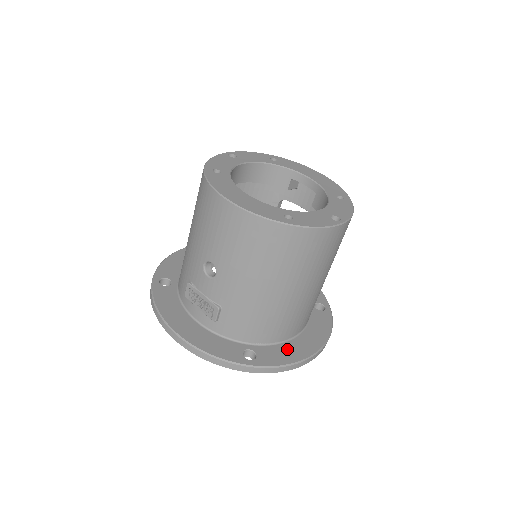
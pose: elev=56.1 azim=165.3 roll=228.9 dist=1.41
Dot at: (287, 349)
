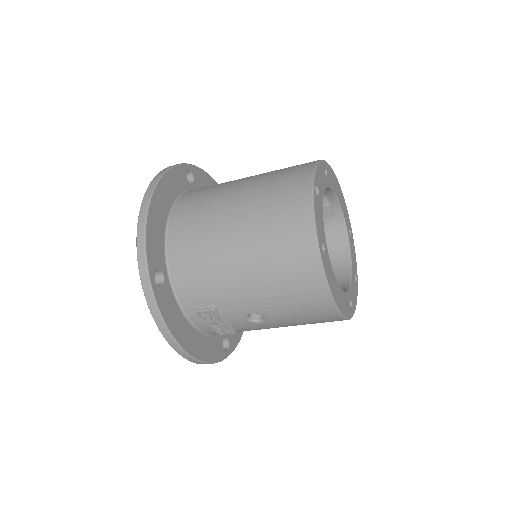
Dot at: occluded
